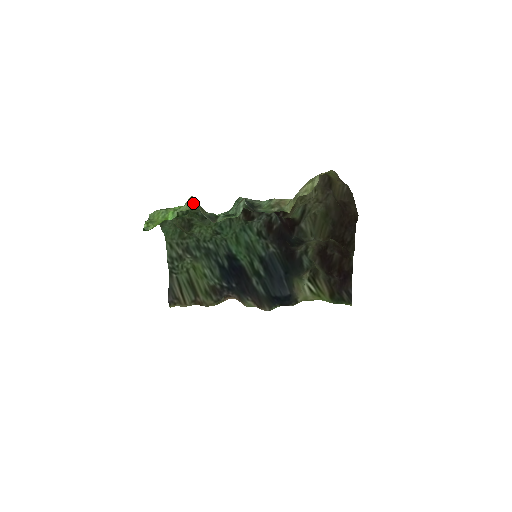
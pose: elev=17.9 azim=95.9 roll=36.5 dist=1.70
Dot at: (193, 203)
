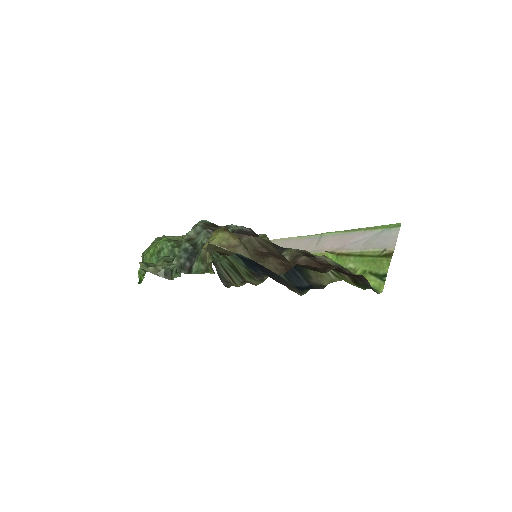
Dot at: (147, 263)
